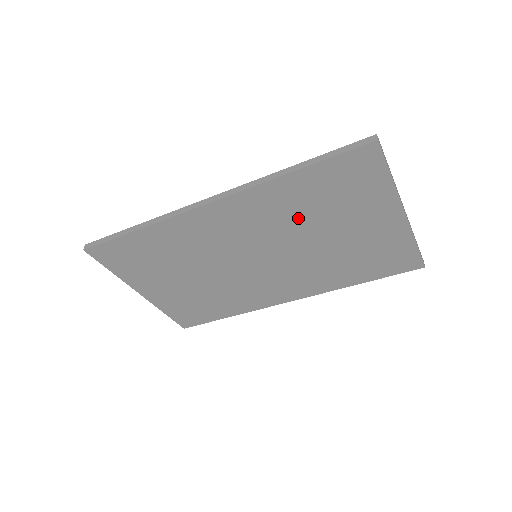
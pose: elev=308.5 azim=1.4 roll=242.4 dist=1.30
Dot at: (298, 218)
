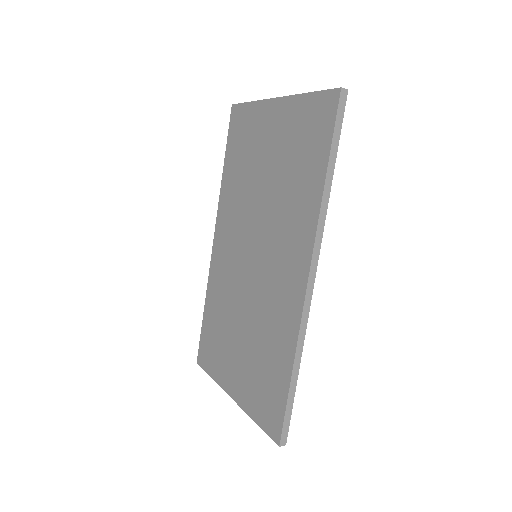
Dot at: (244, 189)
